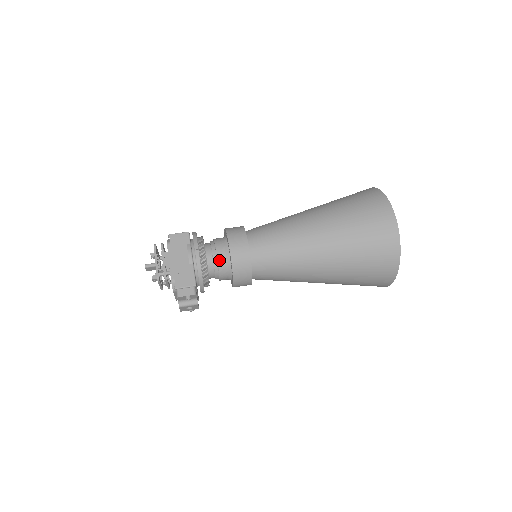
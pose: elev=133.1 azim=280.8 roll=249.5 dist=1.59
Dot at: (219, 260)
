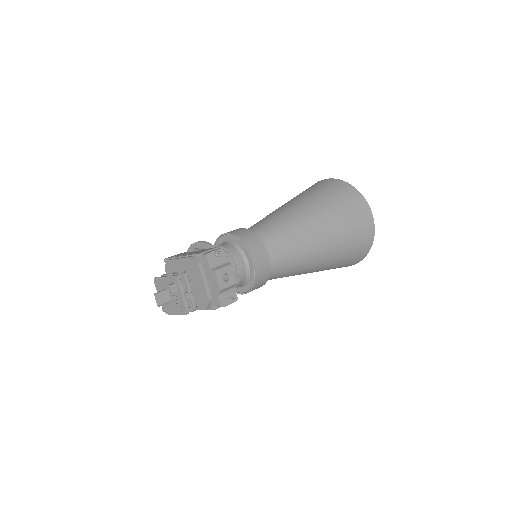
Dot at: (224, 247)
